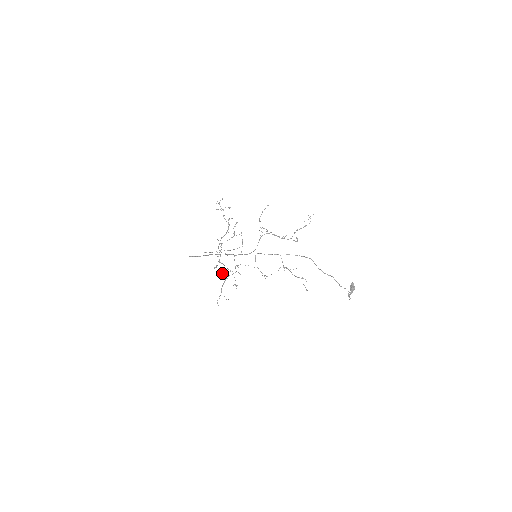
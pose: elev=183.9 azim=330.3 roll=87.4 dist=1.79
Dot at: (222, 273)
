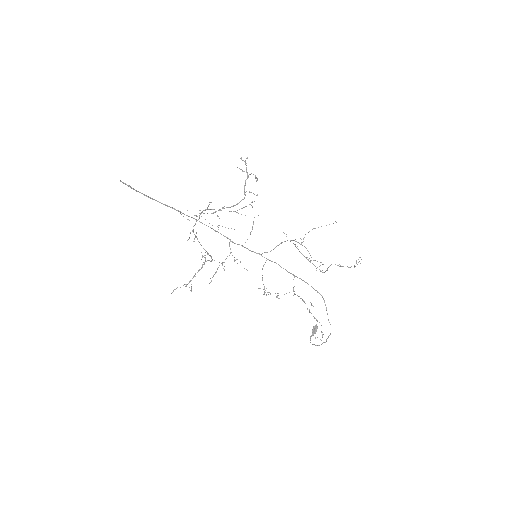
Dot at: occluded
